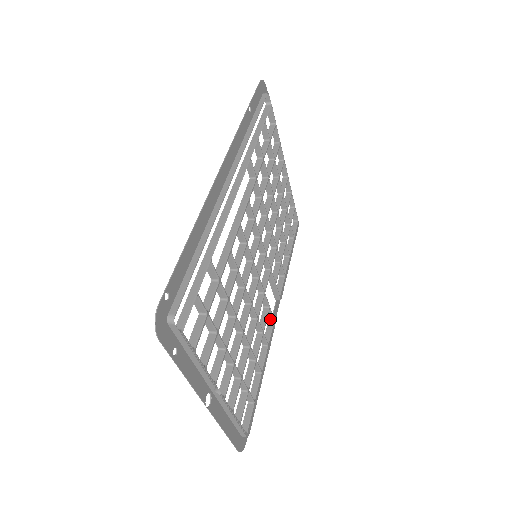
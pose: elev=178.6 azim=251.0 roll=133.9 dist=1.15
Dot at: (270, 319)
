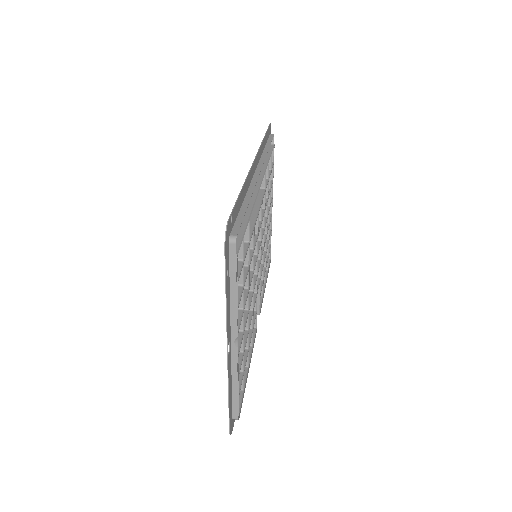
Dot at: occluded
